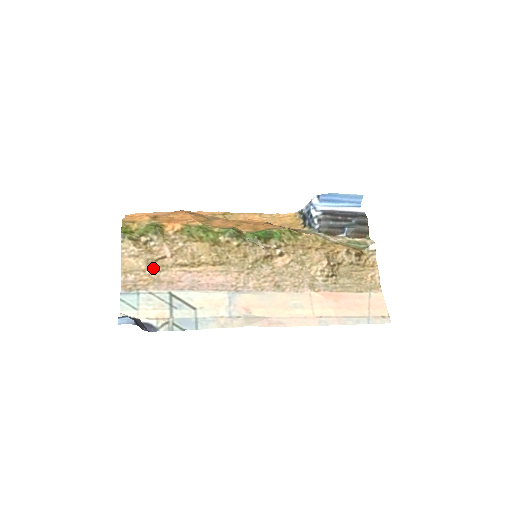
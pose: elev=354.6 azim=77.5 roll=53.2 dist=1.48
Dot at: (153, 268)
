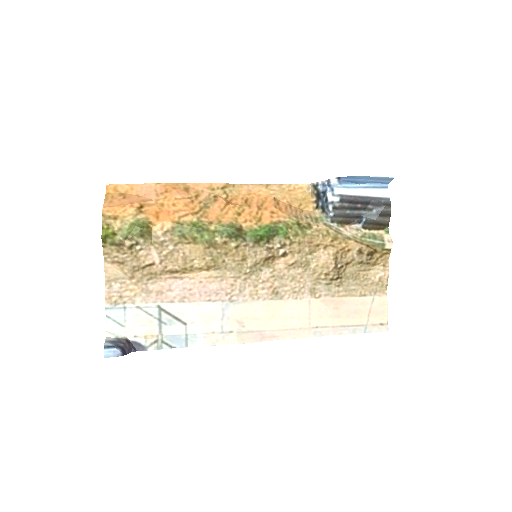
Dot at: (140, 276)
